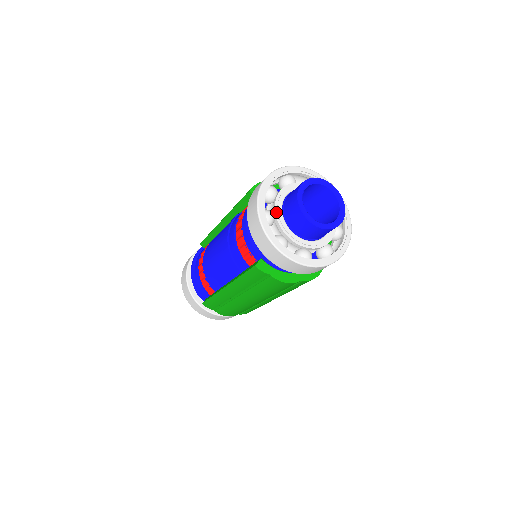
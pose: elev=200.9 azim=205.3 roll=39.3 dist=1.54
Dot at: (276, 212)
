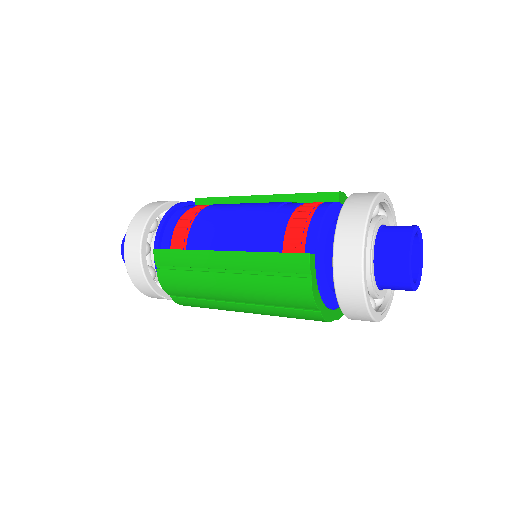
Dot at: (375, 226)
